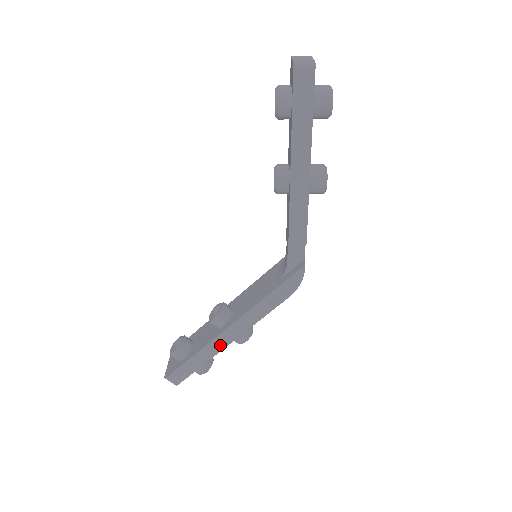
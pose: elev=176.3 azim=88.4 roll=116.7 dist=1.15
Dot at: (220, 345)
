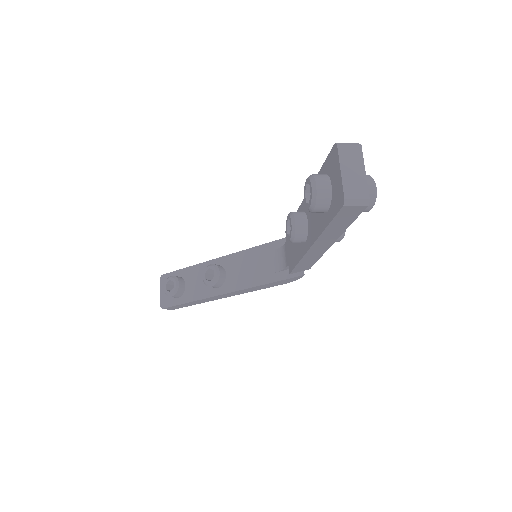
Dot at: (214, 299)
